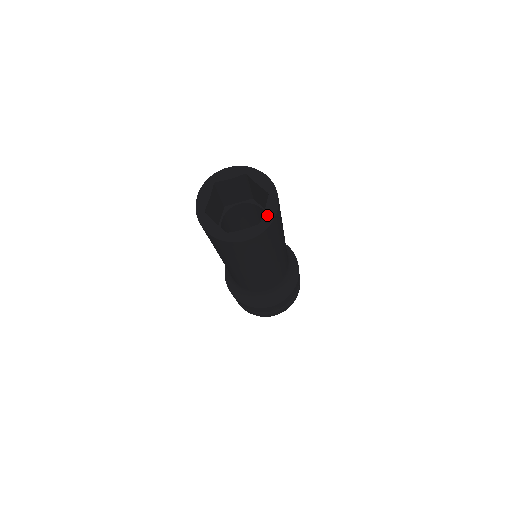
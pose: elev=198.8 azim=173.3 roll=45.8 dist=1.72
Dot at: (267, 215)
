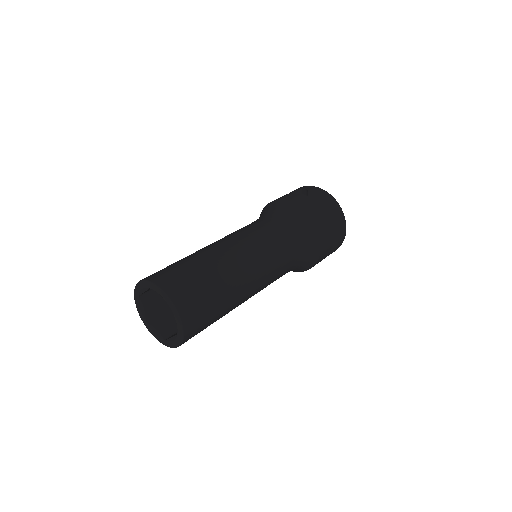
Dot at: (170, 342)
